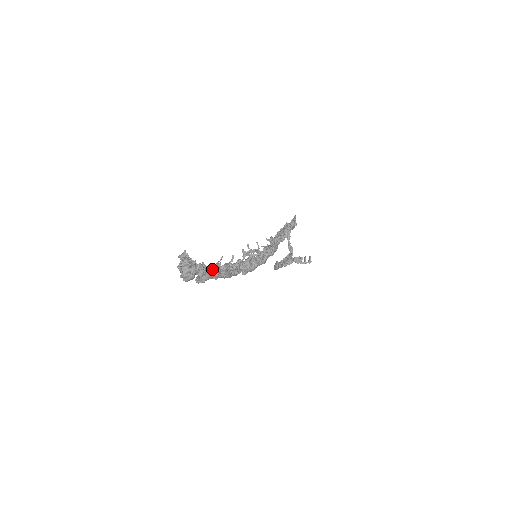
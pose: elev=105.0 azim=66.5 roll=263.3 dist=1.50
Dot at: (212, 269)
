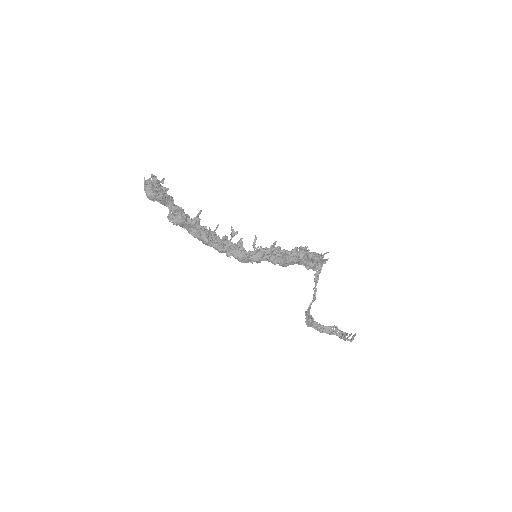
Dot at: (187, 217)
